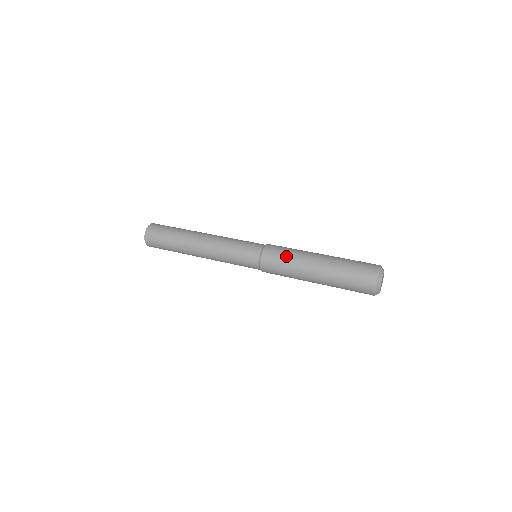
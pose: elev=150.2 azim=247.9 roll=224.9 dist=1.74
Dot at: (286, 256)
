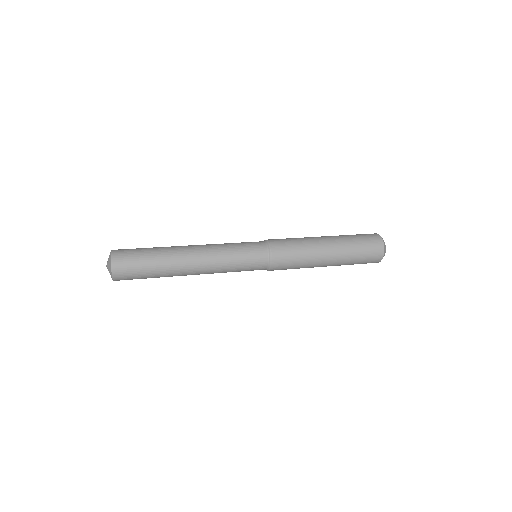
Dot at: (293, 239)
